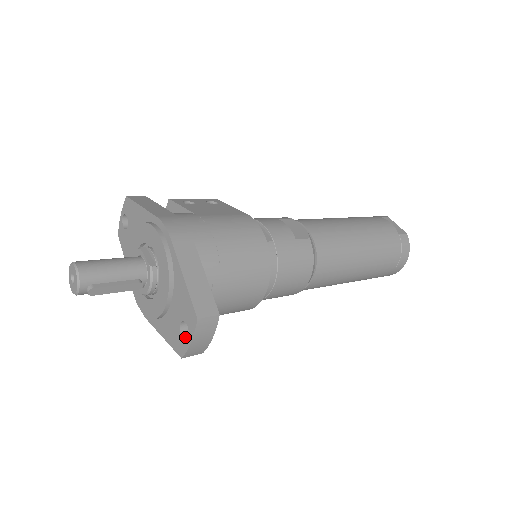
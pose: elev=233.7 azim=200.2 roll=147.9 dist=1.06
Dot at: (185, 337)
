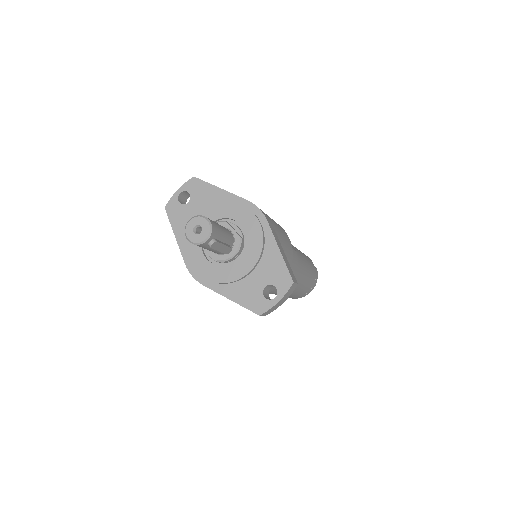
Dot at: (267, 298)
